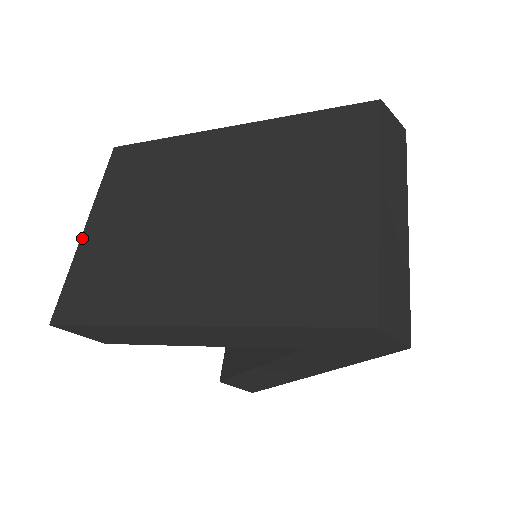
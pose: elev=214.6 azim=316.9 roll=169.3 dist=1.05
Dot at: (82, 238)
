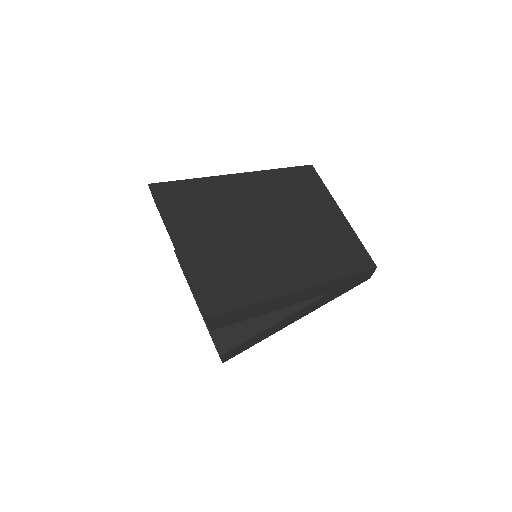
Dot at: (180, 255)
